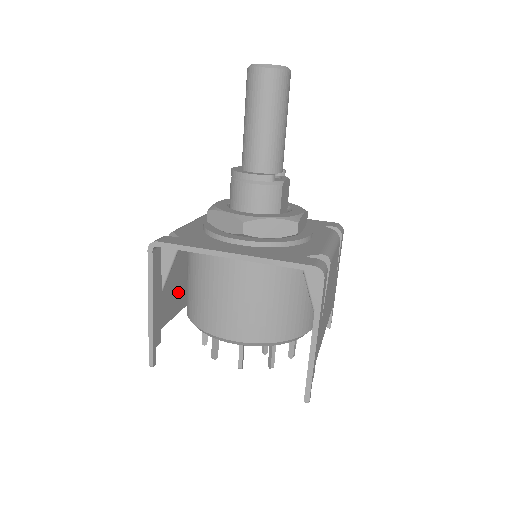
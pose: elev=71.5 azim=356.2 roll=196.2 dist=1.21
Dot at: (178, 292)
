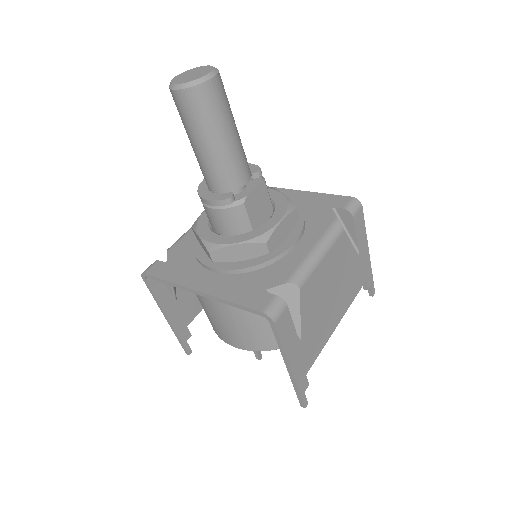
Dot at: occluded
